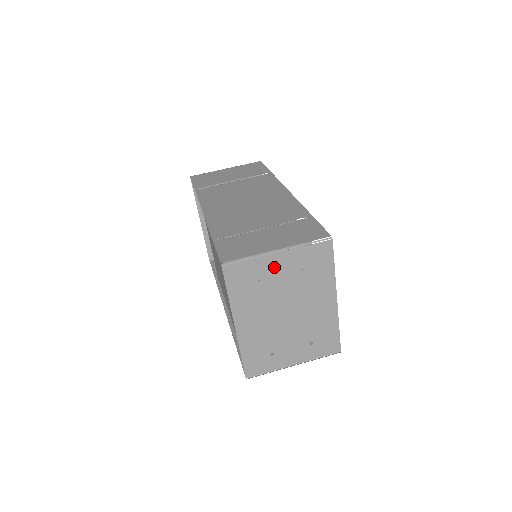
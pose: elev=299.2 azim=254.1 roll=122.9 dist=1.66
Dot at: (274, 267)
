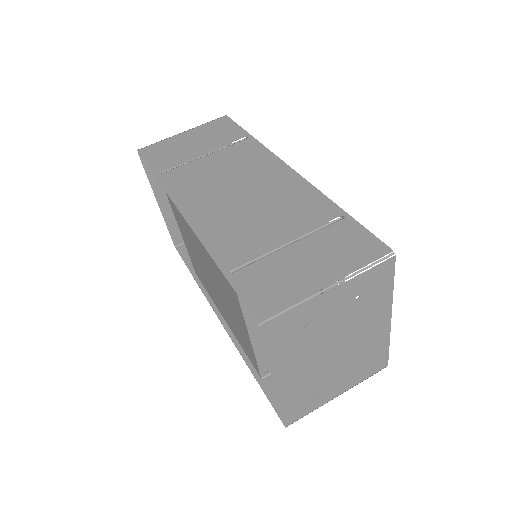
Dot at: (324, 307)
